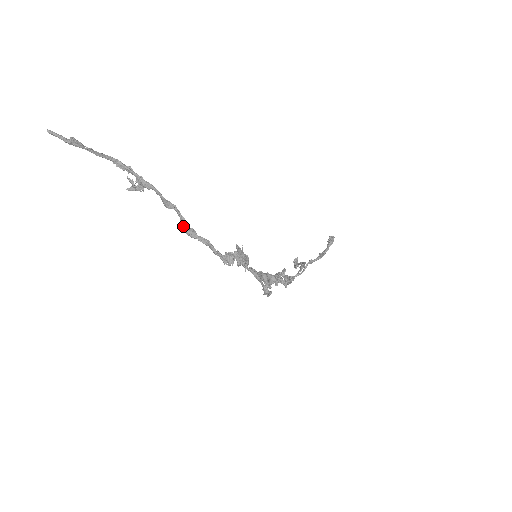
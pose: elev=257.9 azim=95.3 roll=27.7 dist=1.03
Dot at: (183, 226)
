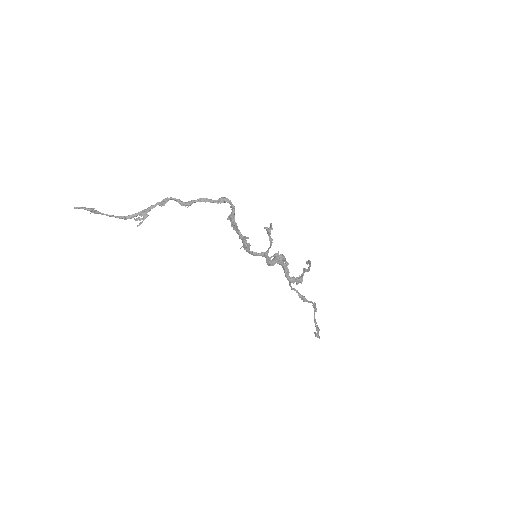
Dot at: (182, 204)
